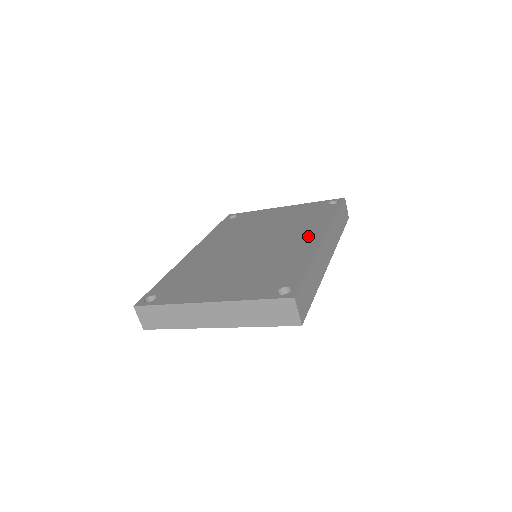
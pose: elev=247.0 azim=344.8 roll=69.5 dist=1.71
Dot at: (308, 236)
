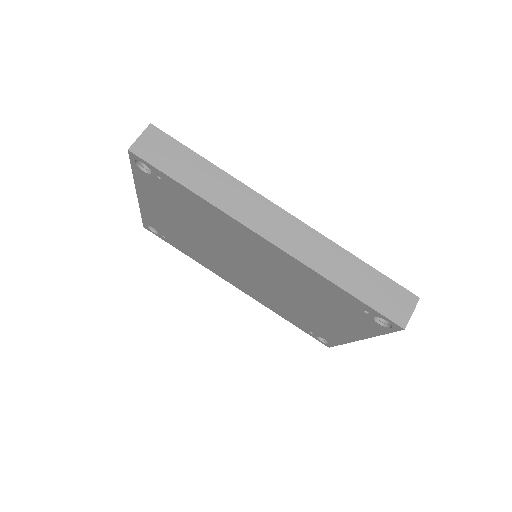
Dot at: occluded
